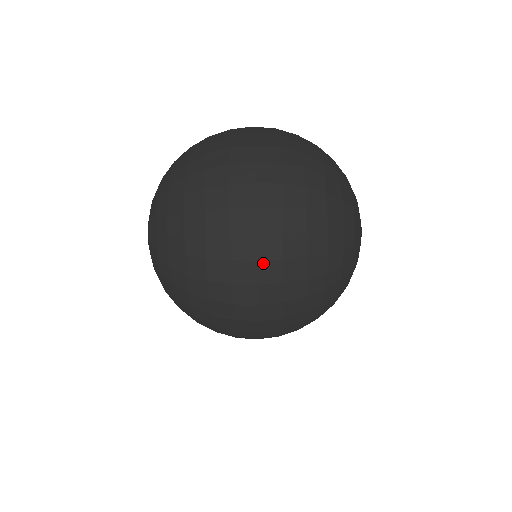
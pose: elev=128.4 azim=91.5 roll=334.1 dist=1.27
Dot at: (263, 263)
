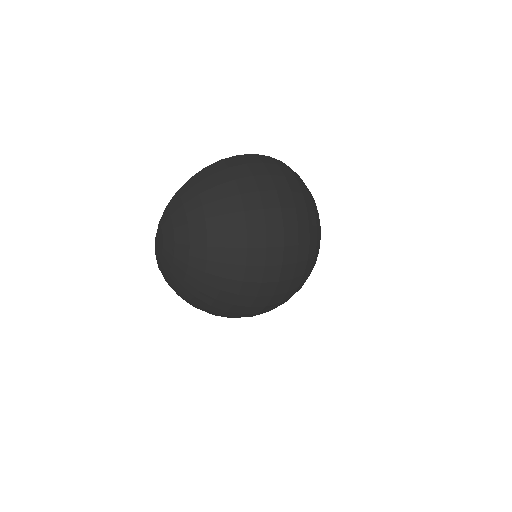
Dot at: (285, 267)
